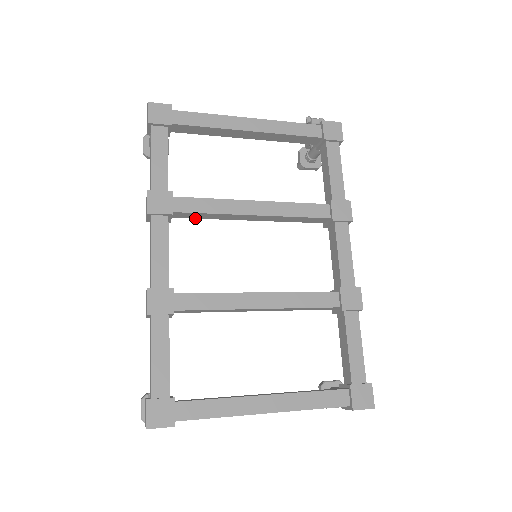
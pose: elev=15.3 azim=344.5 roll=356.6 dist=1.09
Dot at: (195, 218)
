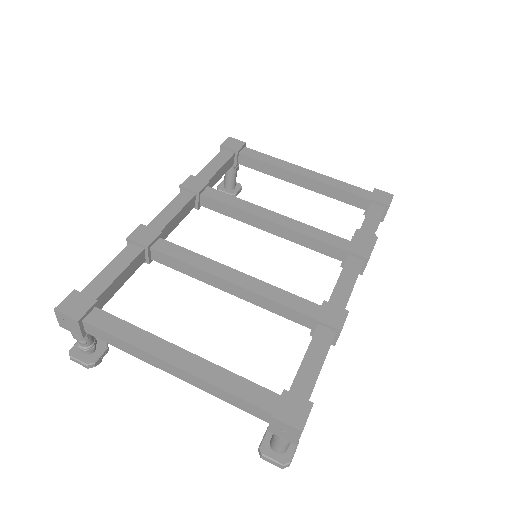
Dot at: (219, 212)
